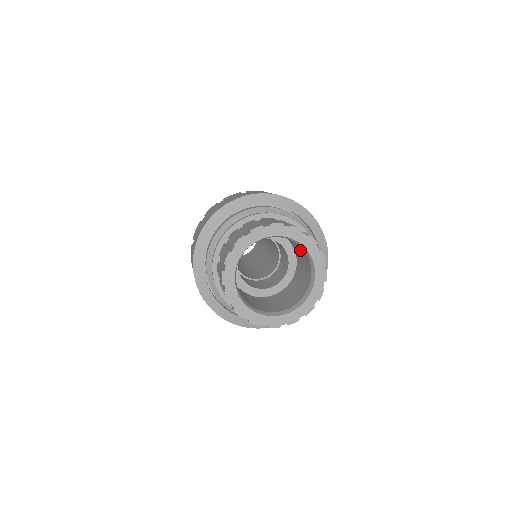
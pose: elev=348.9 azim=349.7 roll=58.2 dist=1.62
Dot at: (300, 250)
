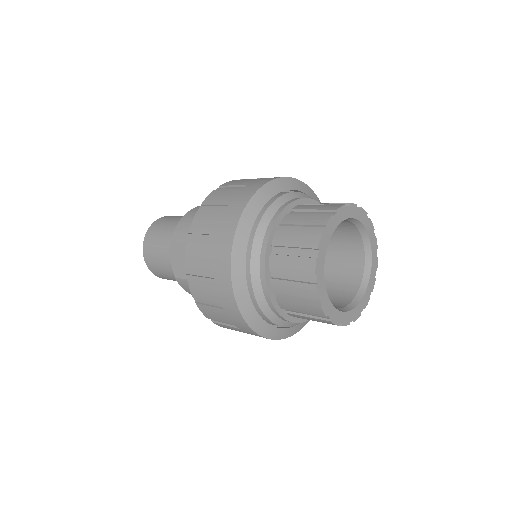
Dot at: (344, 254)
